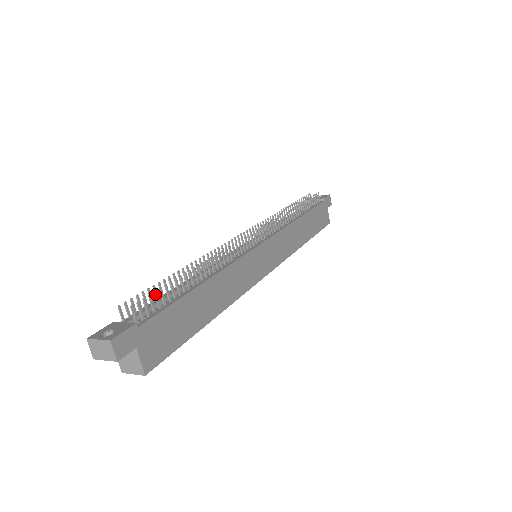
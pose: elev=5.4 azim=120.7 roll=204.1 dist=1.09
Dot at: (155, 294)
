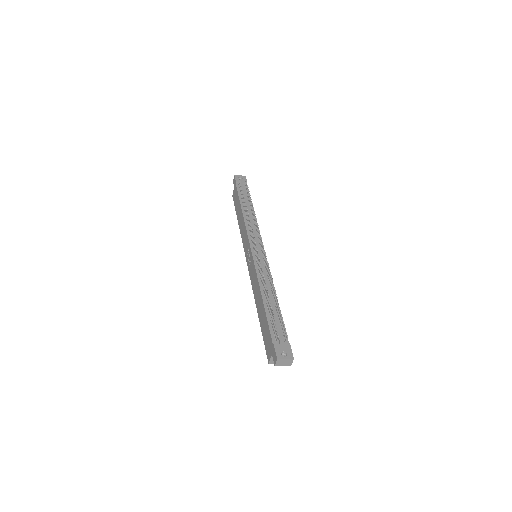
Dot at: occluded
